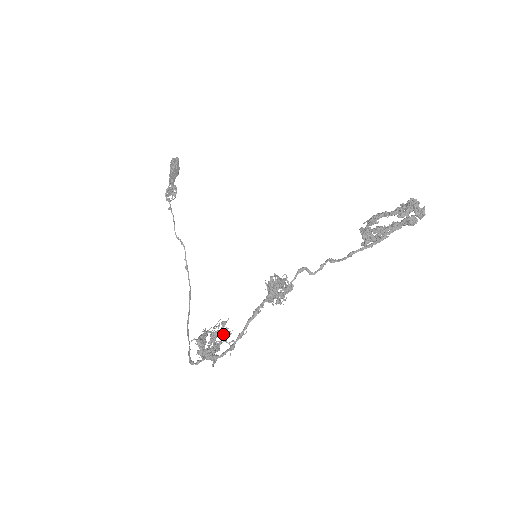
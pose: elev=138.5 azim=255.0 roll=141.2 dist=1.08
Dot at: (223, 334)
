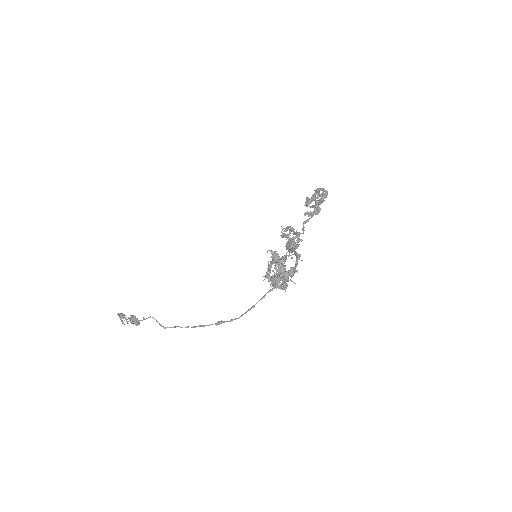
Dot at: (280, 277)
